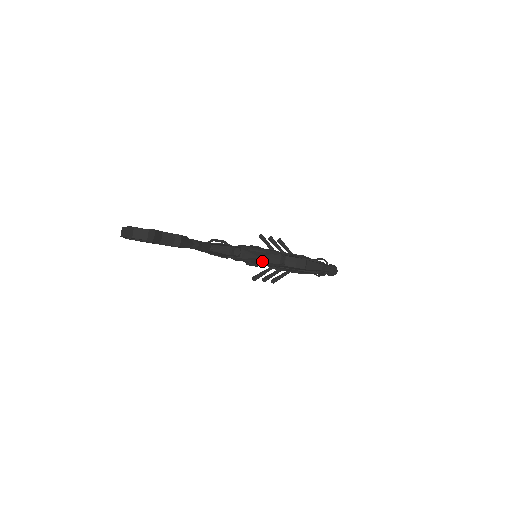
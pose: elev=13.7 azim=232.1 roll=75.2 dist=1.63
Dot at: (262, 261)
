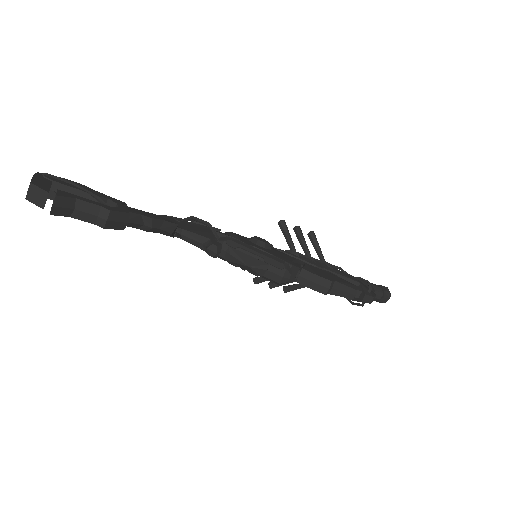
Dot at: (253, 272)
